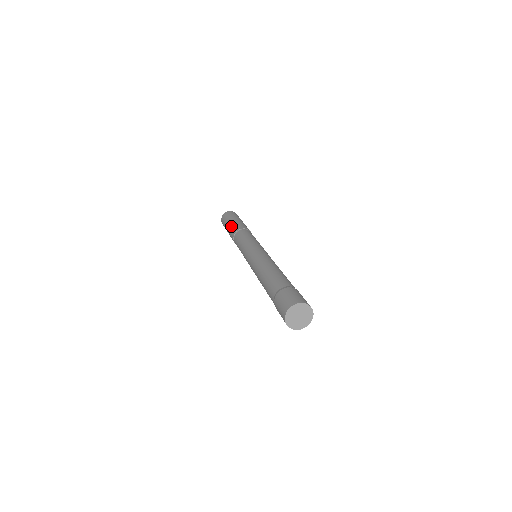
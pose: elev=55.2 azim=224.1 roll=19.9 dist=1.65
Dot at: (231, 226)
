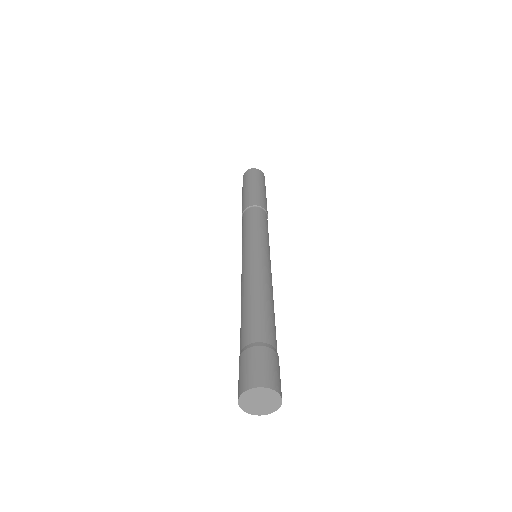
Dot at: occluded
